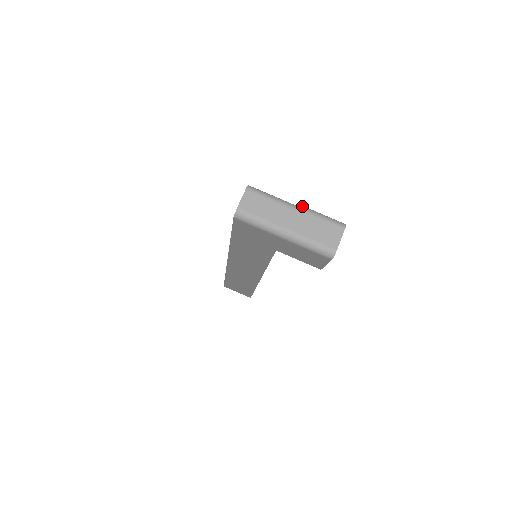
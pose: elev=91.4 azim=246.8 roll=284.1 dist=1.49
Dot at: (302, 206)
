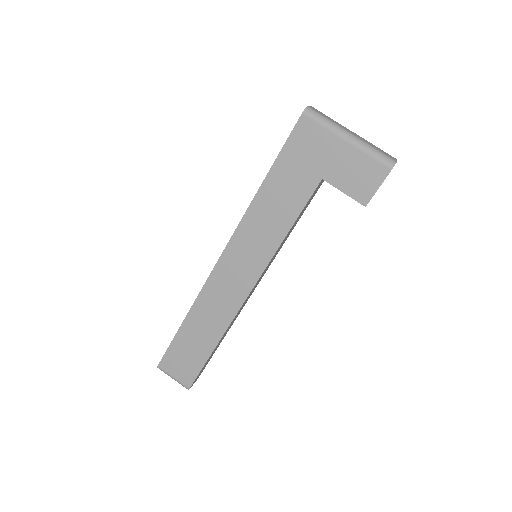
Dot at: occluded
